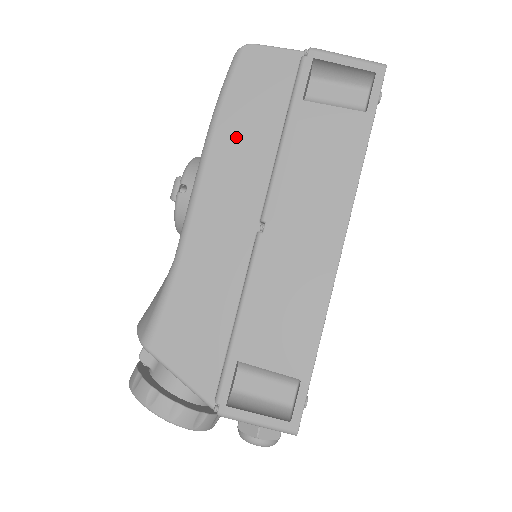
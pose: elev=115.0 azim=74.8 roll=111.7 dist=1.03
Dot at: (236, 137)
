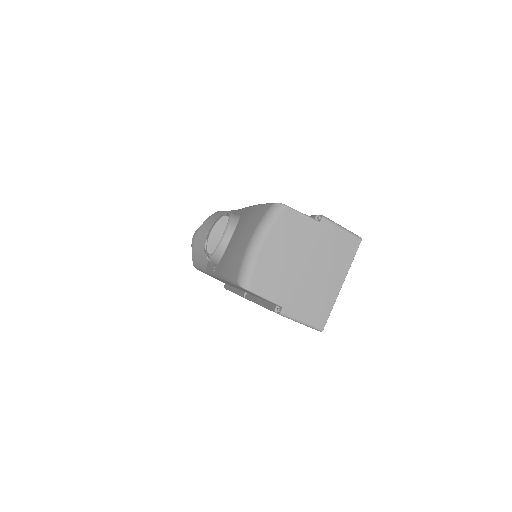
Dot at: occluded
